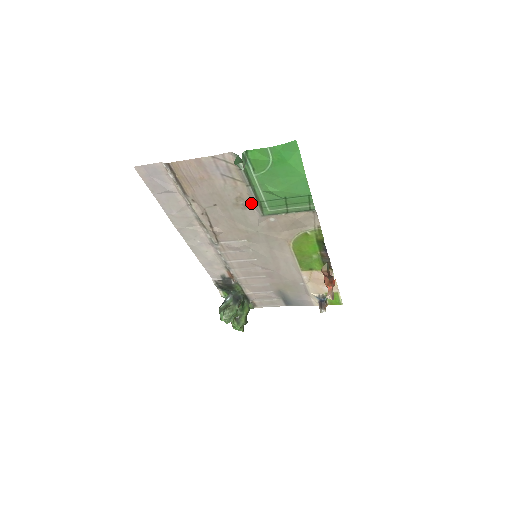
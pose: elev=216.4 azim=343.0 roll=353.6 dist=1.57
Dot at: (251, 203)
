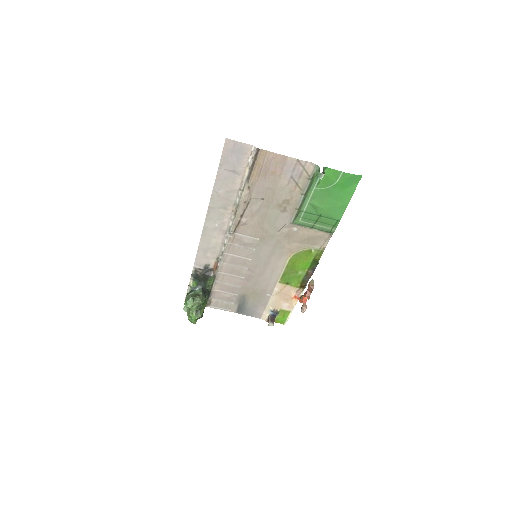
Dot at: (291, 209)
